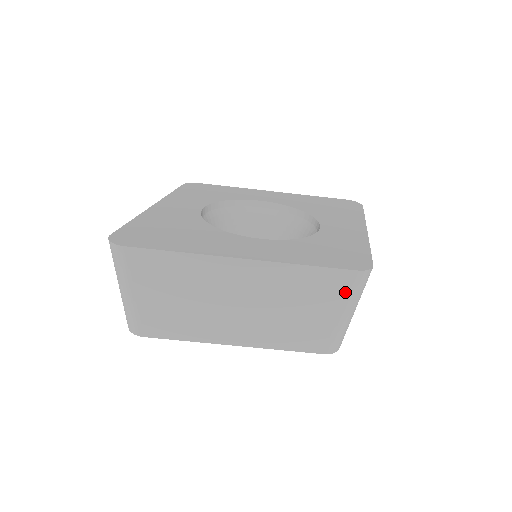
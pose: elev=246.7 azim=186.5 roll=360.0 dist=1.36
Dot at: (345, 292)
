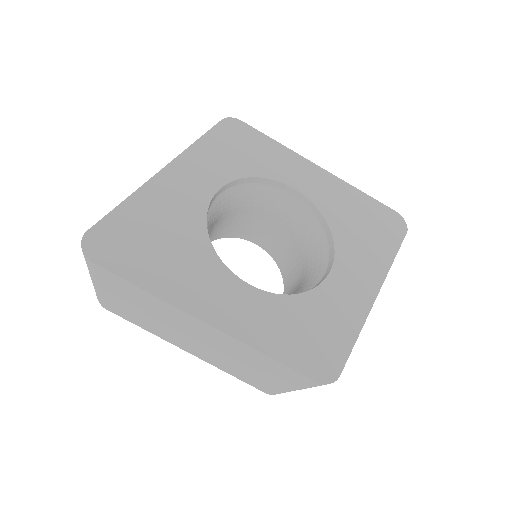
Dot at: (299, 383)
